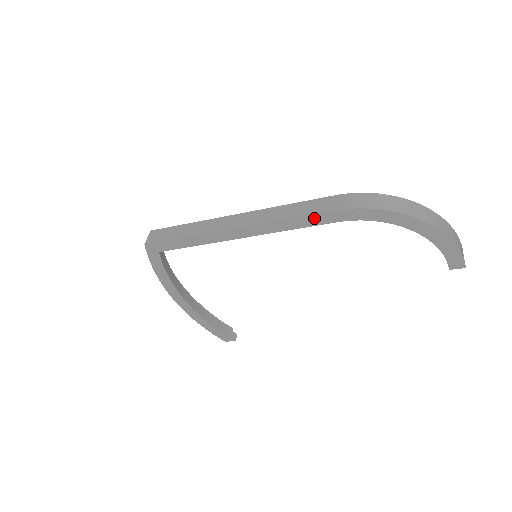
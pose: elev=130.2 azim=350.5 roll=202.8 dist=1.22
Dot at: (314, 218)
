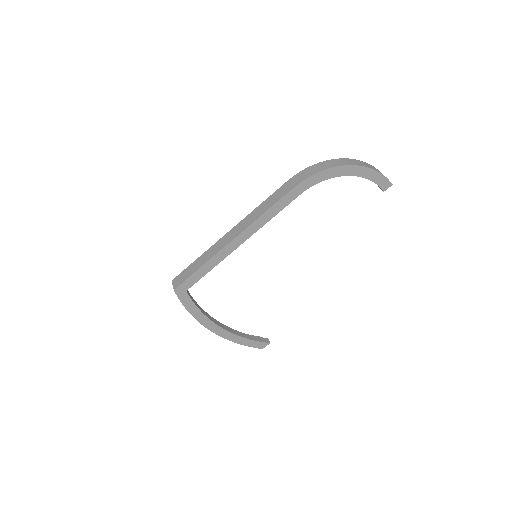
Dot at: (283, 201)
